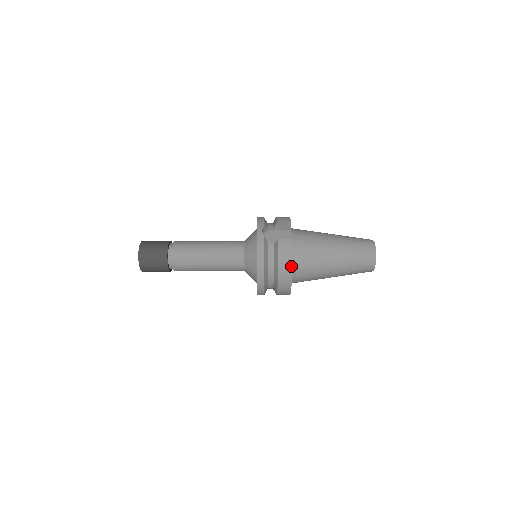
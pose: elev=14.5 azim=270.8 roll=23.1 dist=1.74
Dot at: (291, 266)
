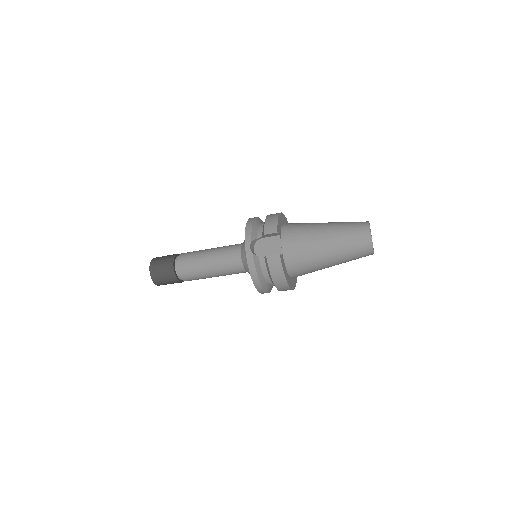
Dot at: (284, 277)
